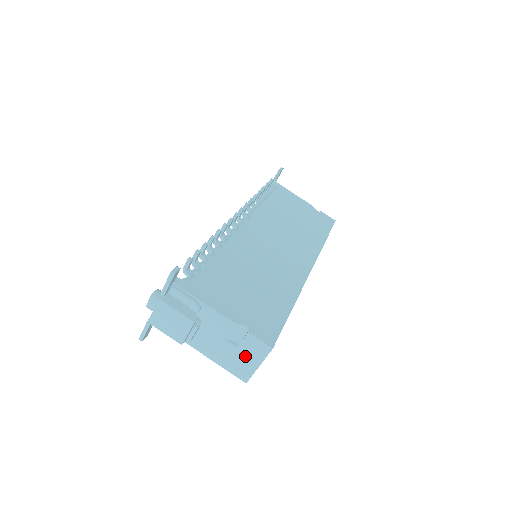
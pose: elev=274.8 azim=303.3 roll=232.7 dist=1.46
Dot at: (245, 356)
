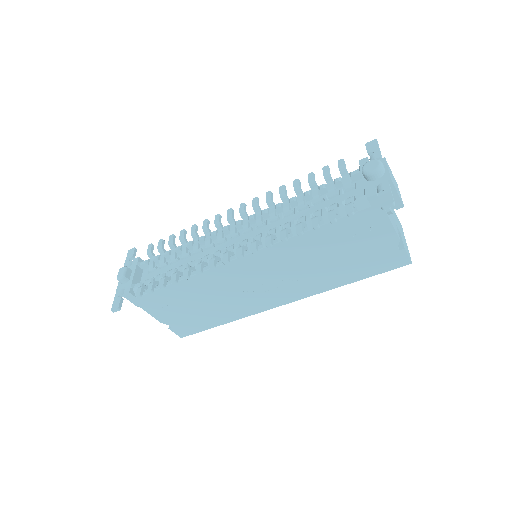
Dot at: occluded
